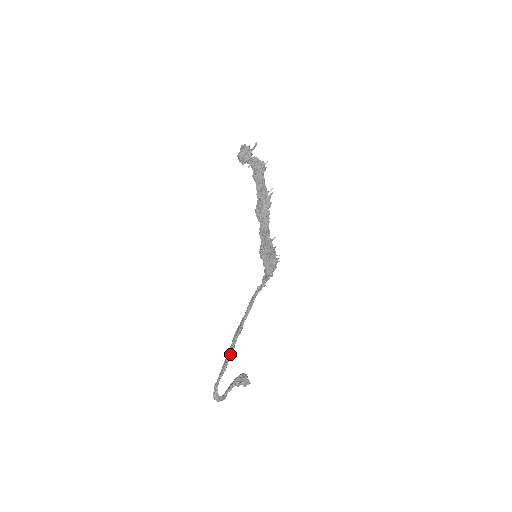
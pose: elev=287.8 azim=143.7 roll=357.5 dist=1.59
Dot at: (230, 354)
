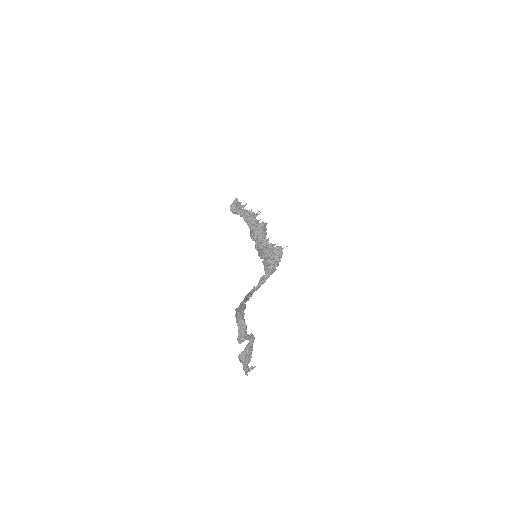
Dot at: occluded
